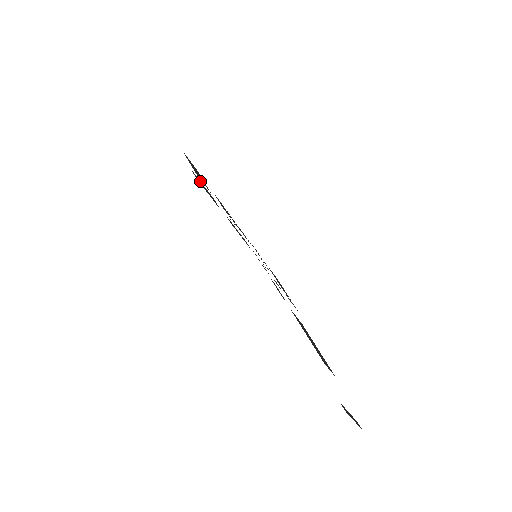
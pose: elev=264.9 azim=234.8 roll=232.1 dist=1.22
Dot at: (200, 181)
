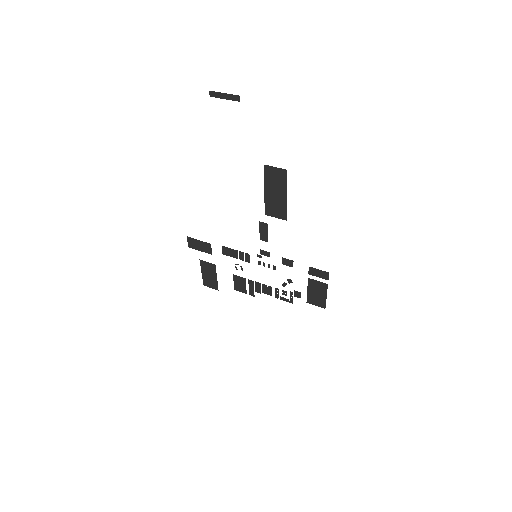
Dot at: occluded
